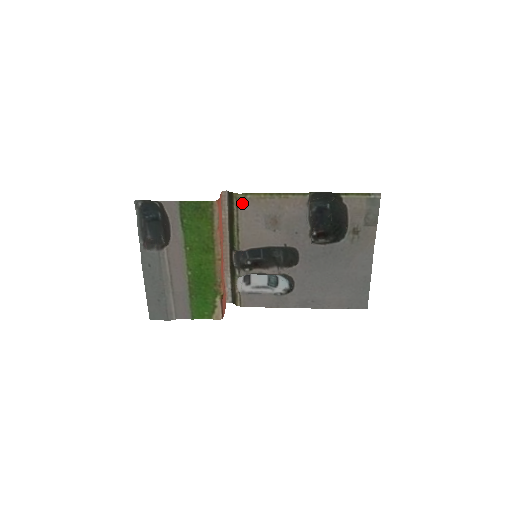
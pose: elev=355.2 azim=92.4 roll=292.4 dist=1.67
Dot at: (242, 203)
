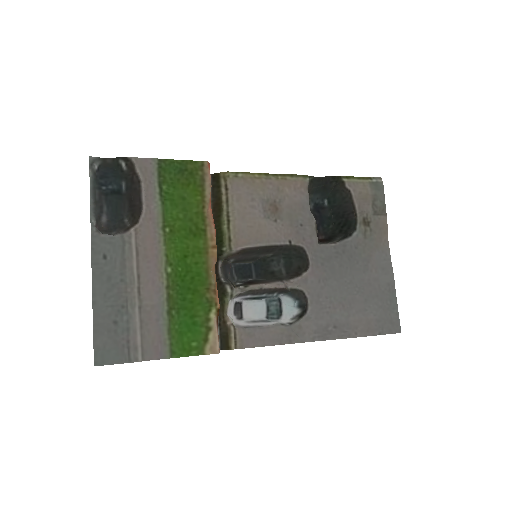
Dot at: (233, 183)
